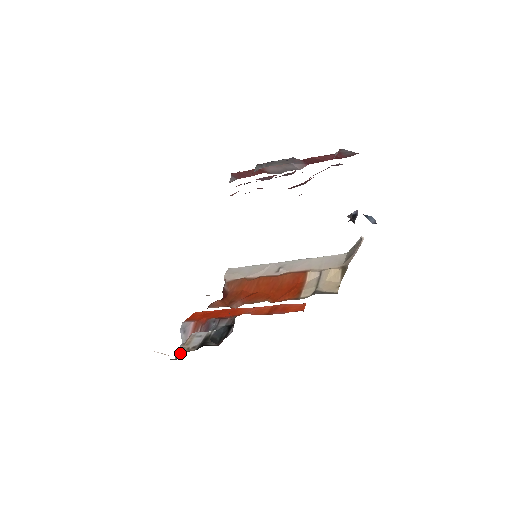
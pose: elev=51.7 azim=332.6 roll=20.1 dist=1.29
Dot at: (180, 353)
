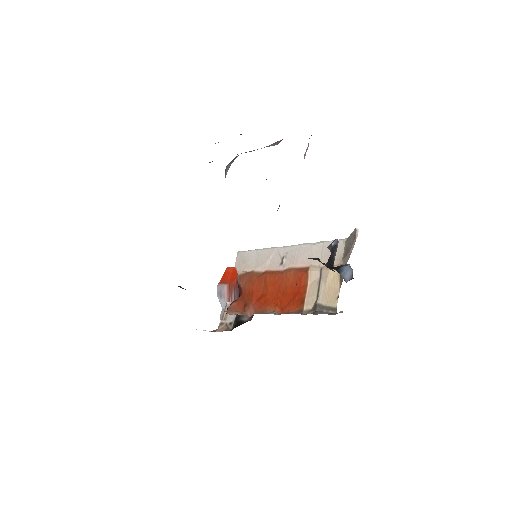
Dot at: (220, 331)
